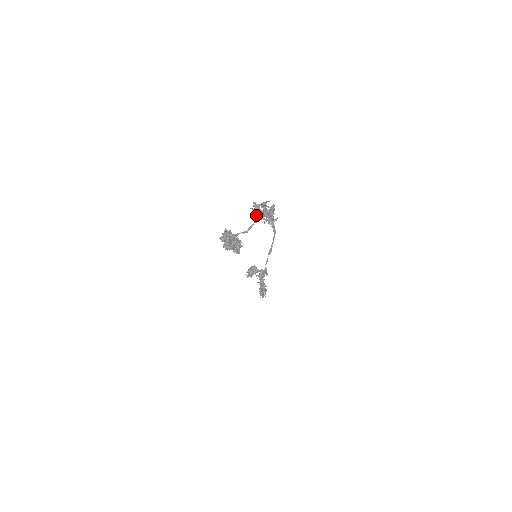
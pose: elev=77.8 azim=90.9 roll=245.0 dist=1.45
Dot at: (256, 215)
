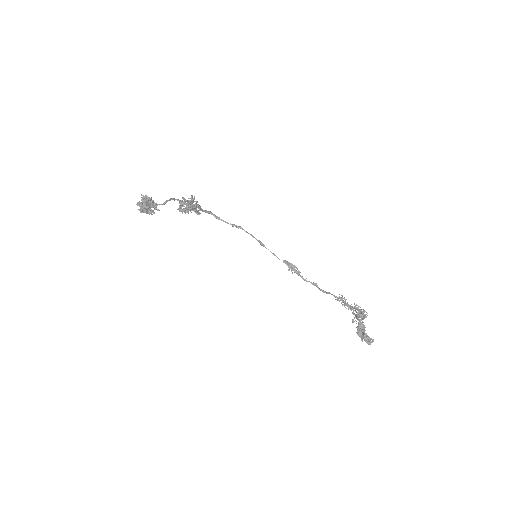
Dot at: (188, 213)
